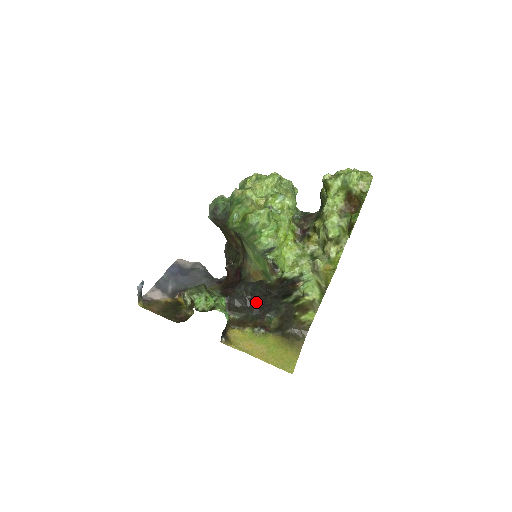
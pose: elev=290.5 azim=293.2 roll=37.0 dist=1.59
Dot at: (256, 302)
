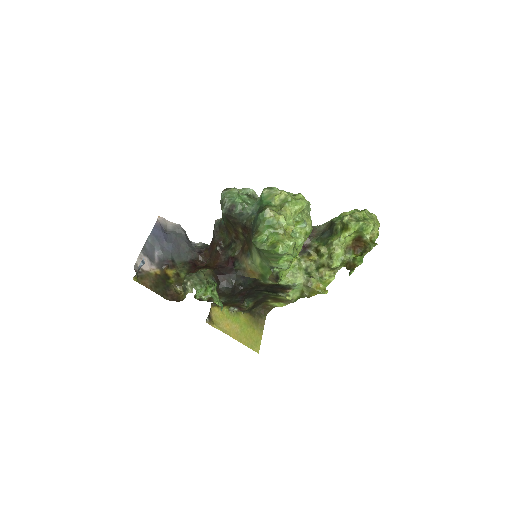
Dot at: (243, 291)
